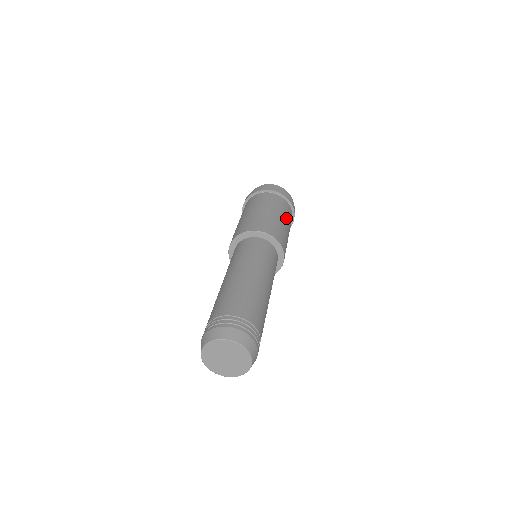
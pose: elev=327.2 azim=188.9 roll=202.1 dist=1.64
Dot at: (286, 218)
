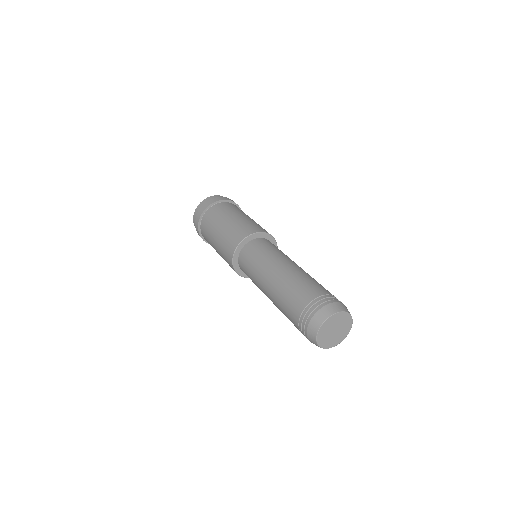
Dot at: occluded
